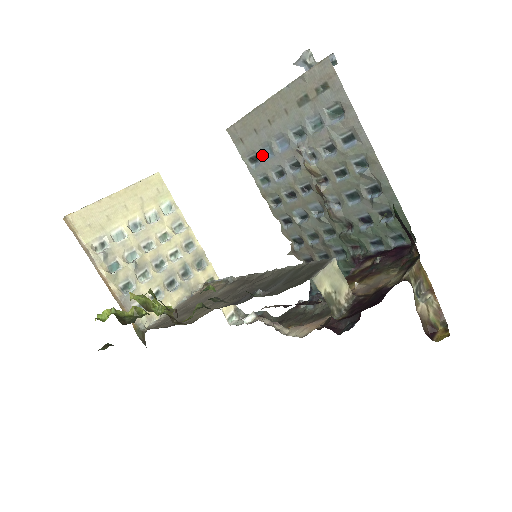
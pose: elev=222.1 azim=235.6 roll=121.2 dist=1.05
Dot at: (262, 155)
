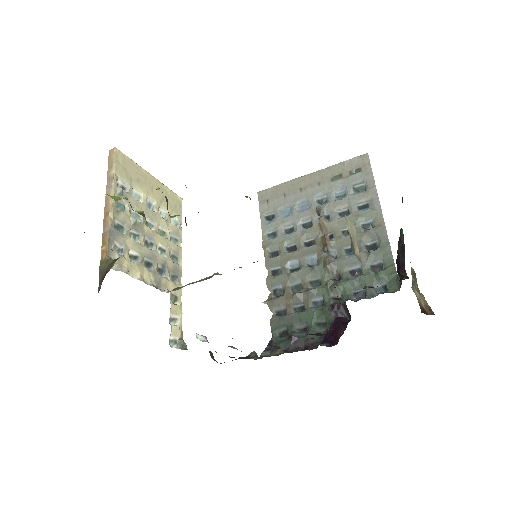
Dot at: (281, 214)
